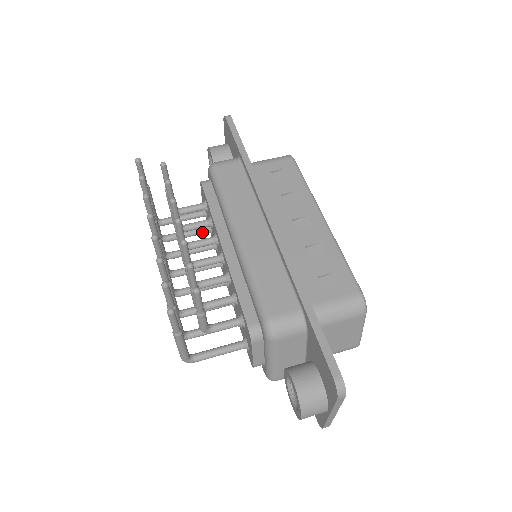
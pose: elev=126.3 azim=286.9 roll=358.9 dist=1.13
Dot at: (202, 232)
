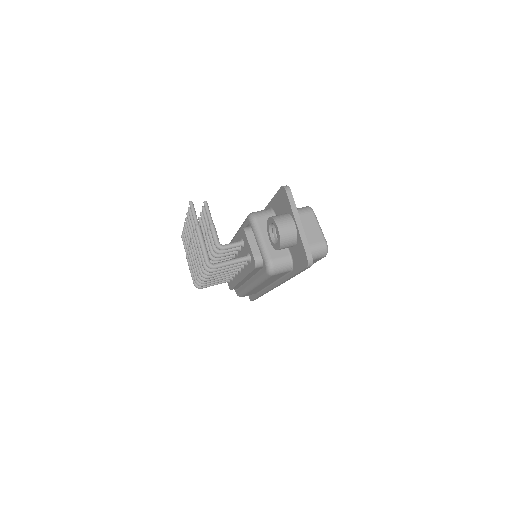
Dot at: occluded
